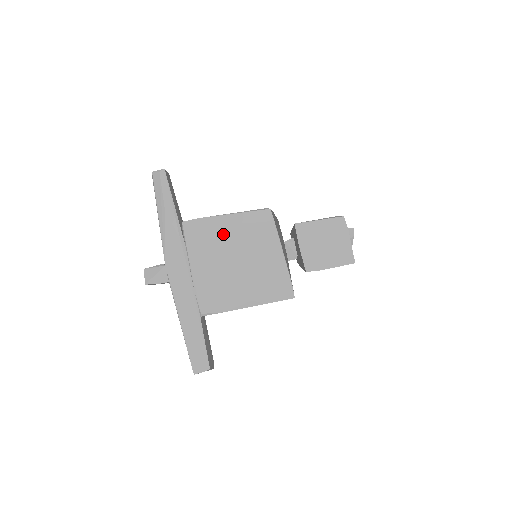
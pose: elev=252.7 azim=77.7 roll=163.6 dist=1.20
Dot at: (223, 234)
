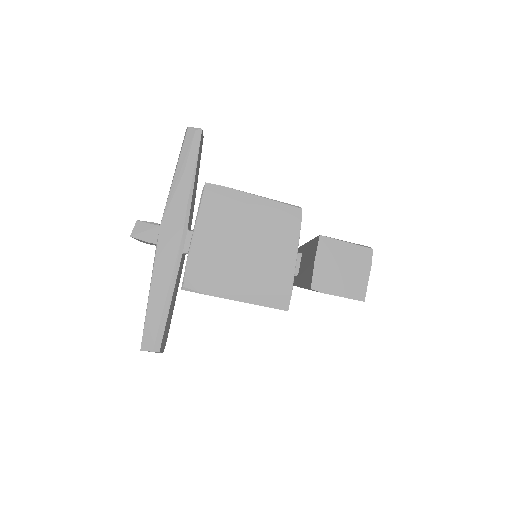
Dot at: (243, 213)
